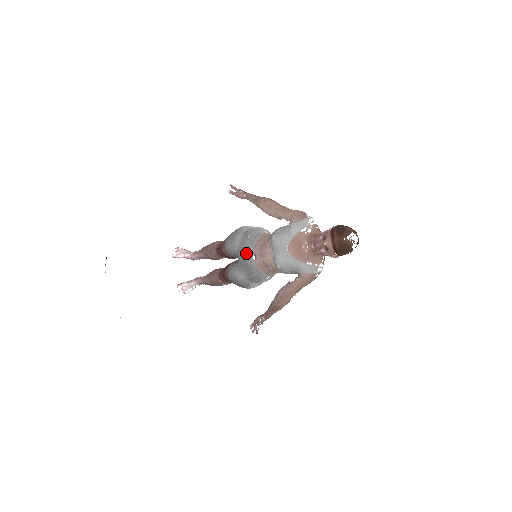
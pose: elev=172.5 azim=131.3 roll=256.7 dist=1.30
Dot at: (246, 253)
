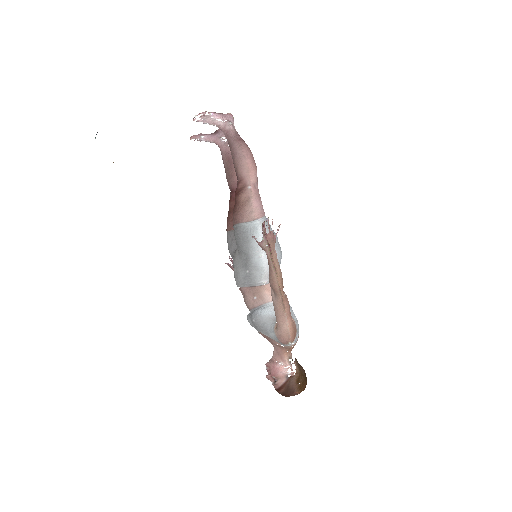
Dot at: (236, 277)
